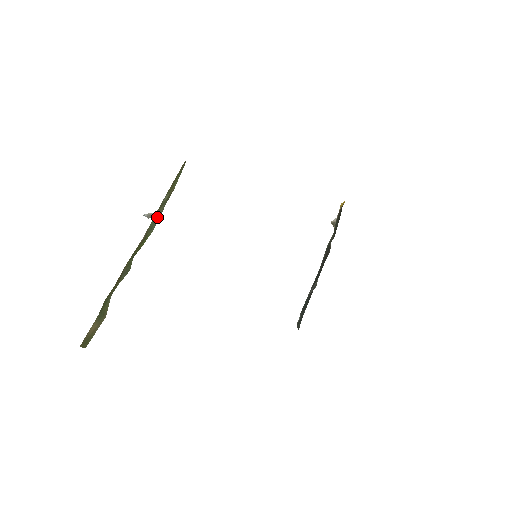
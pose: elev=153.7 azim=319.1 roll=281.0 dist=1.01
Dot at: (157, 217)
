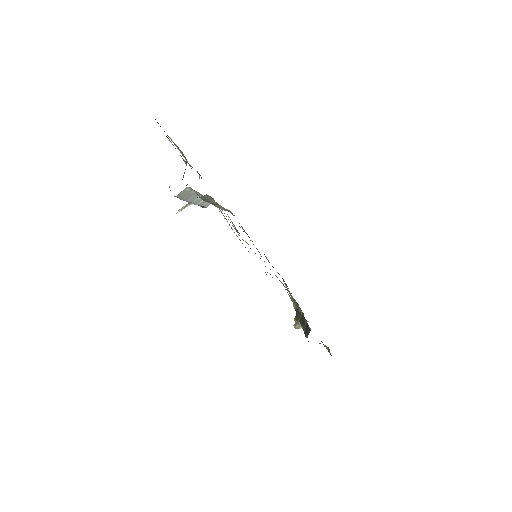
Dot at: occluded
